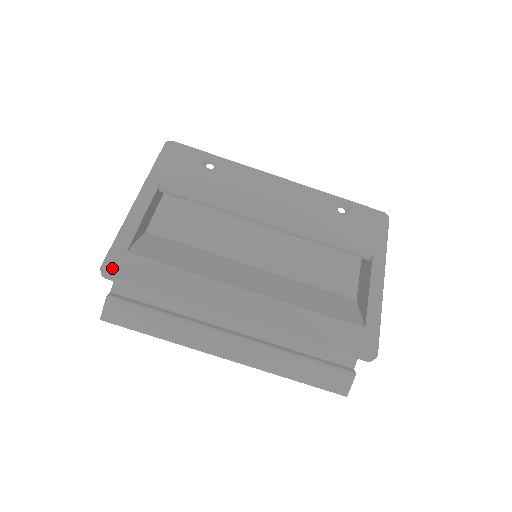
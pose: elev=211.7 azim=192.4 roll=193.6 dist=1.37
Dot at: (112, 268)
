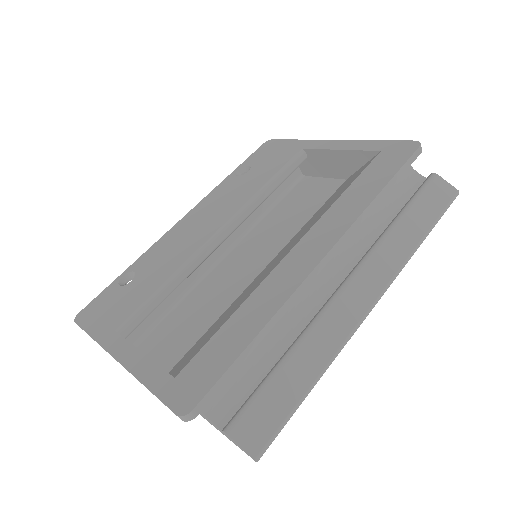
Dot at: (187, 400)
